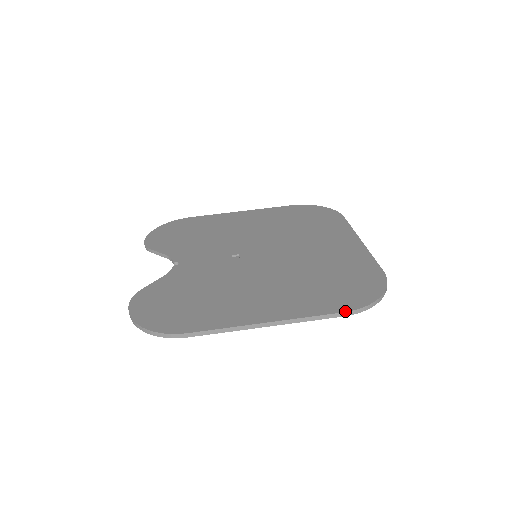
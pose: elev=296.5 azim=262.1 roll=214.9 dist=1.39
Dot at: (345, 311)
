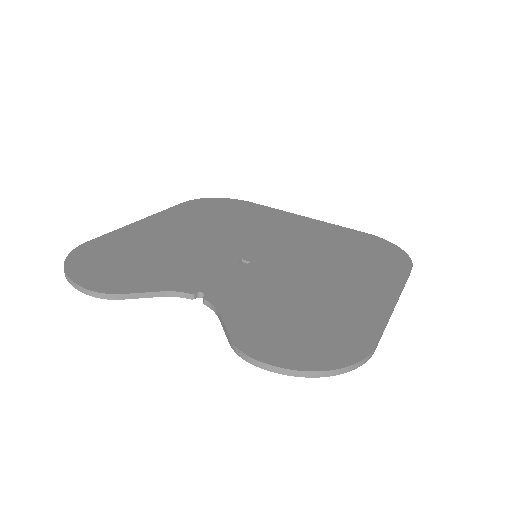
Dot at: (411, 267)
